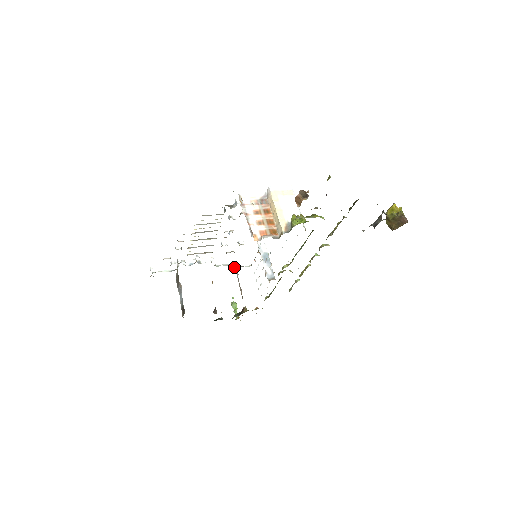
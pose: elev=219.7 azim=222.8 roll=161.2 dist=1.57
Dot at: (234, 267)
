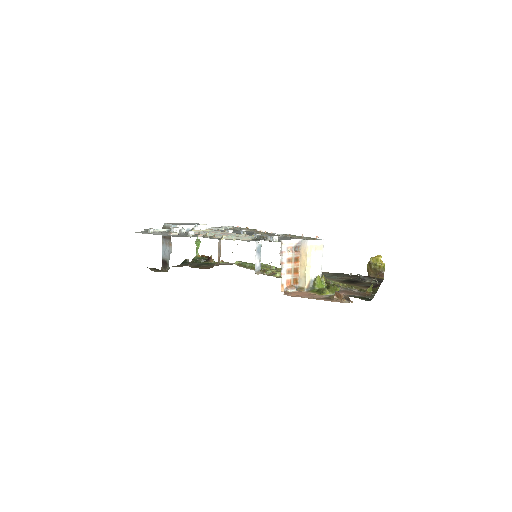
Dot at: occluded
